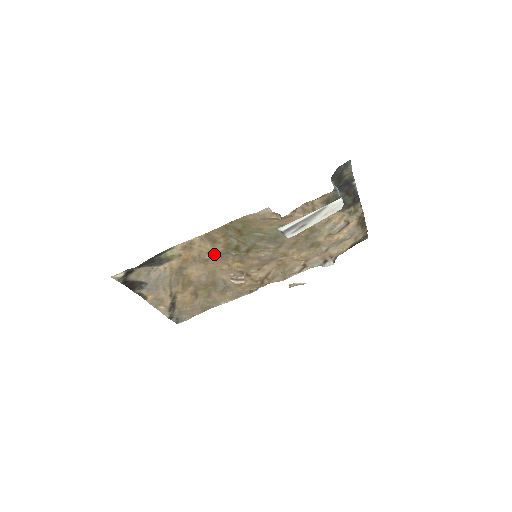
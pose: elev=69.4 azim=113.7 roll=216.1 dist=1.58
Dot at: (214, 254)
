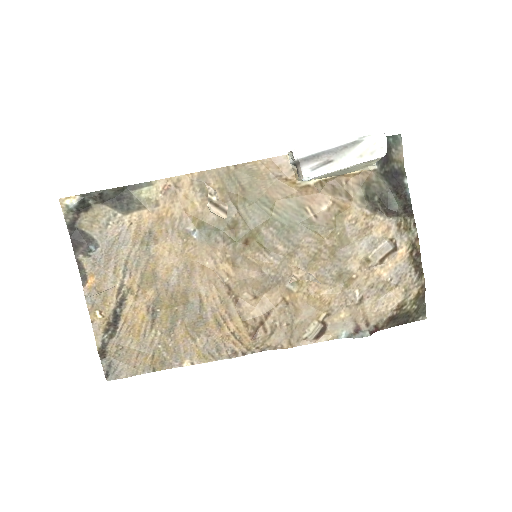
Dot at: (201, 225)
